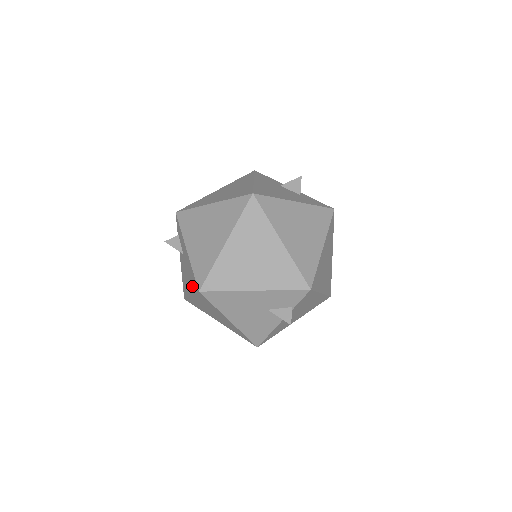
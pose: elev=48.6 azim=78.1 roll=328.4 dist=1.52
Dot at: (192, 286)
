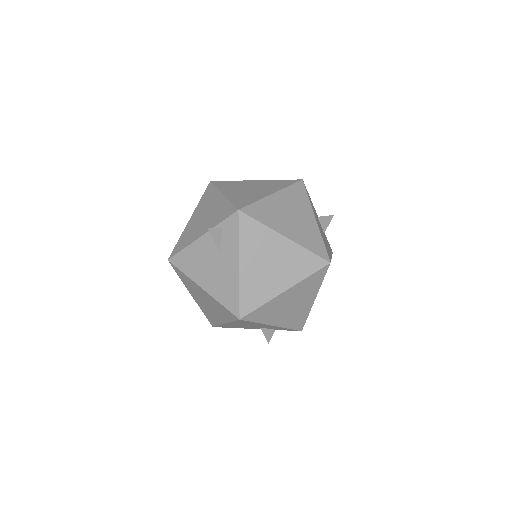
Dot at: (220, 294)
